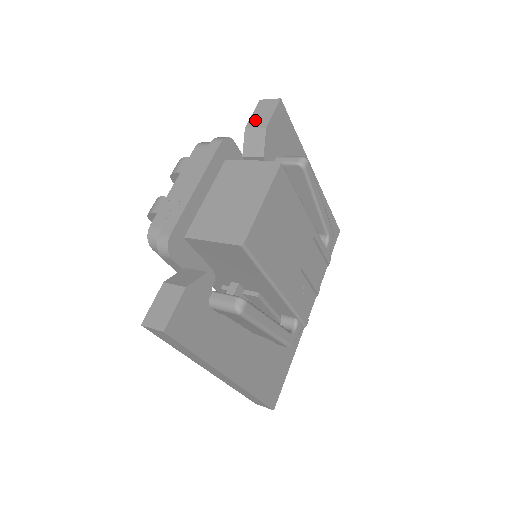
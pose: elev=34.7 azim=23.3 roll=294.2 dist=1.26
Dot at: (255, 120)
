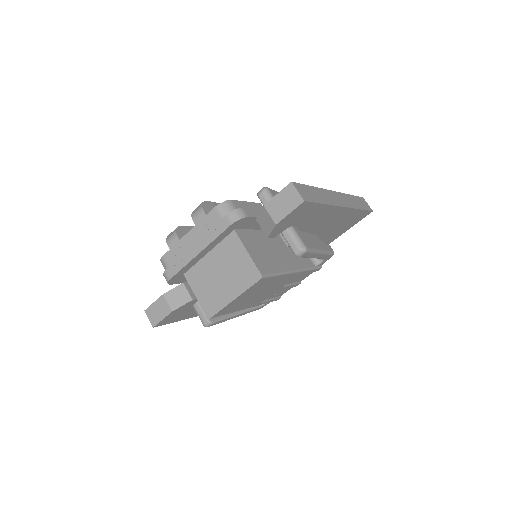
Dot at: (274, 205)
